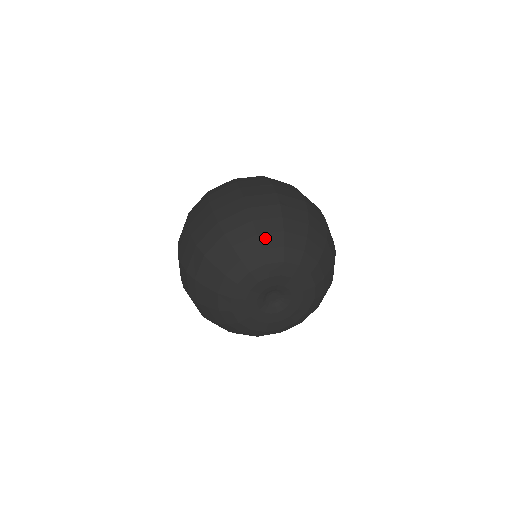
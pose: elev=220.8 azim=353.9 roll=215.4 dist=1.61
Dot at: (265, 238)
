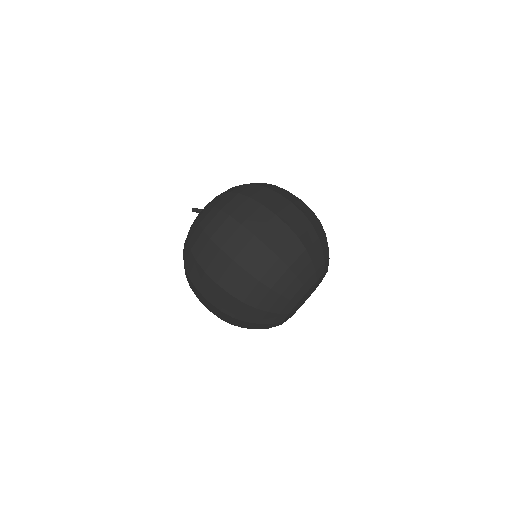
Dot at: (302, 275)
